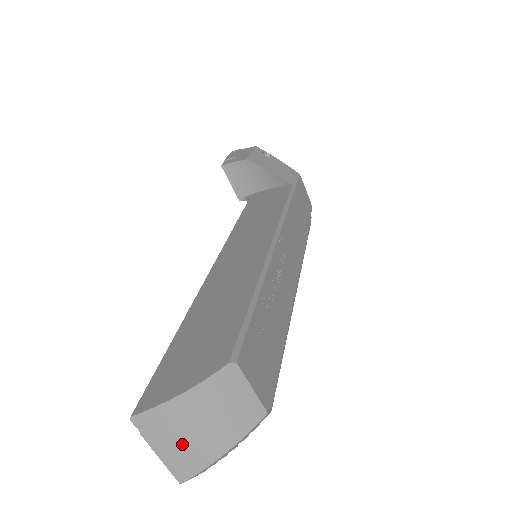
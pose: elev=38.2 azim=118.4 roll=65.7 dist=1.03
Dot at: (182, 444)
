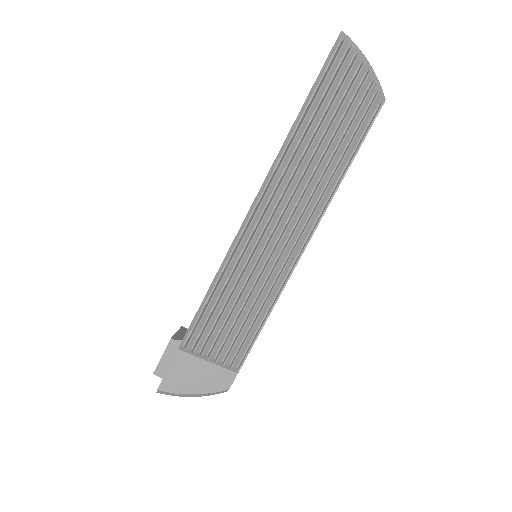
Dot at: occluded
